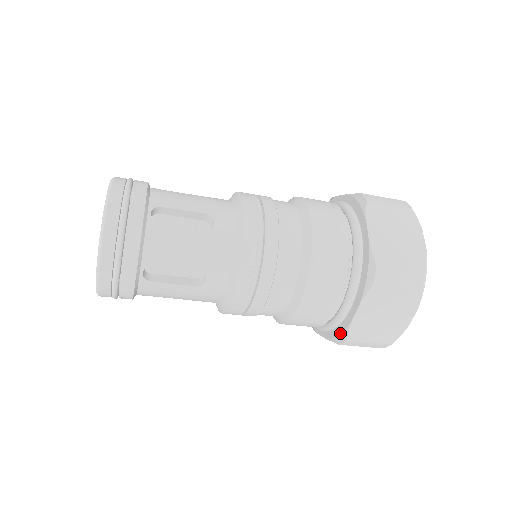
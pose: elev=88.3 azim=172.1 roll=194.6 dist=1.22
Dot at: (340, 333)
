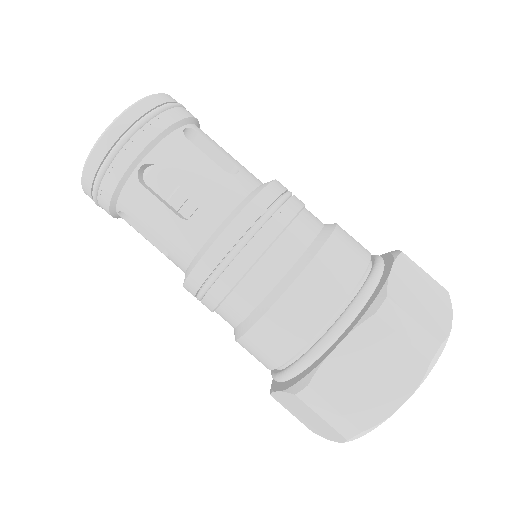
Dot at: (272, 383)
